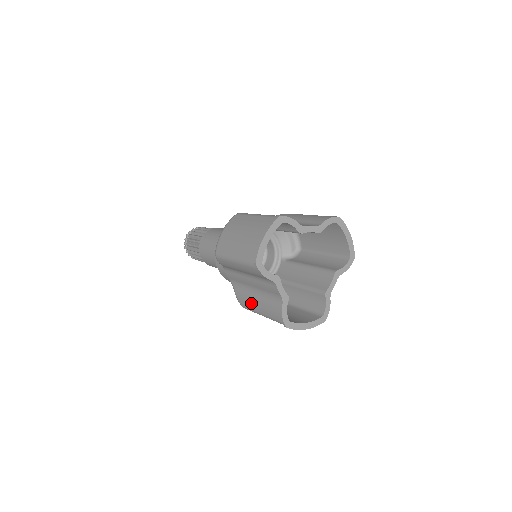
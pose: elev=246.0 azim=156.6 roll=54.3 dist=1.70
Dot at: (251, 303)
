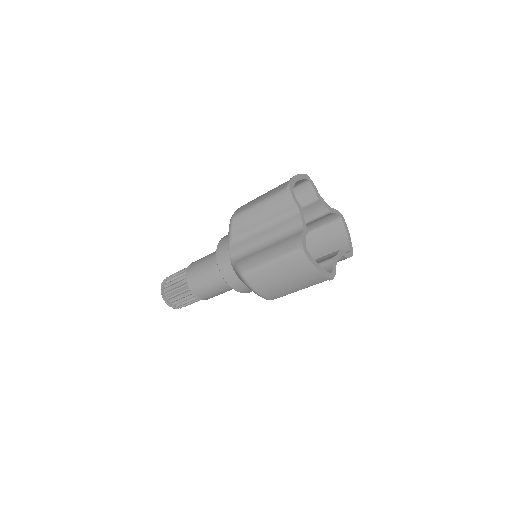
Dot at: (259, 257)
